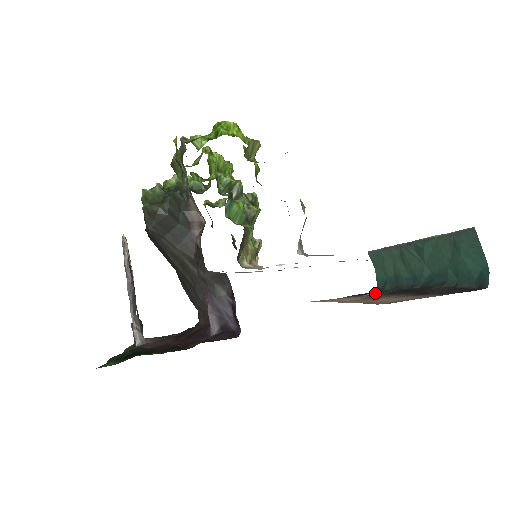
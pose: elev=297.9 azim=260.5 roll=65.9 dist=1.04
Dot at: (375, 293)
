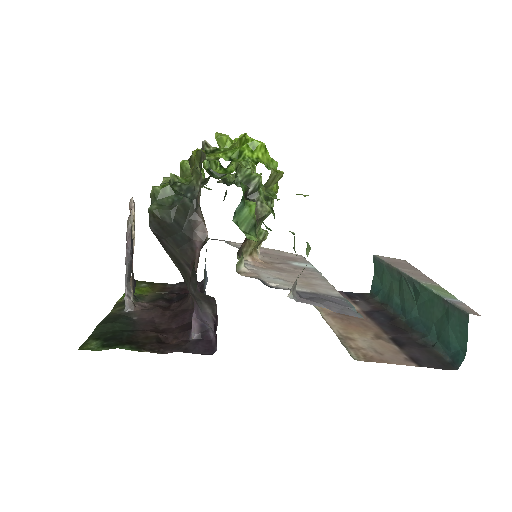
Dot at: (365, 299)
